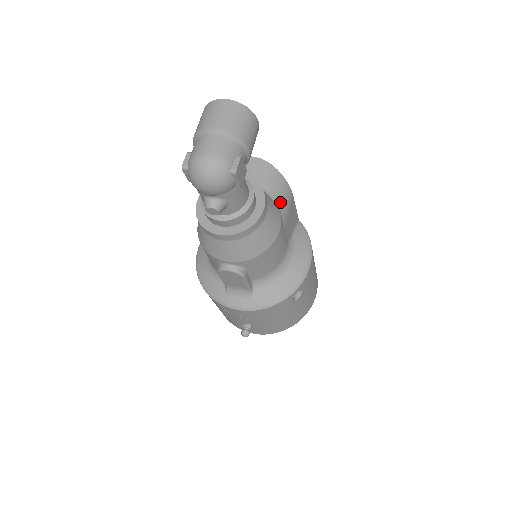
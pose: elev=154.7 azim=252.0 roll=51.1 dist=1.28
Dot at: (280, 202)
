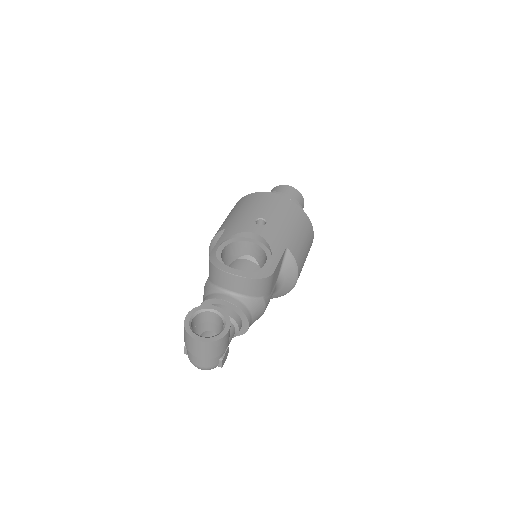
Dot at: (263, 293)
